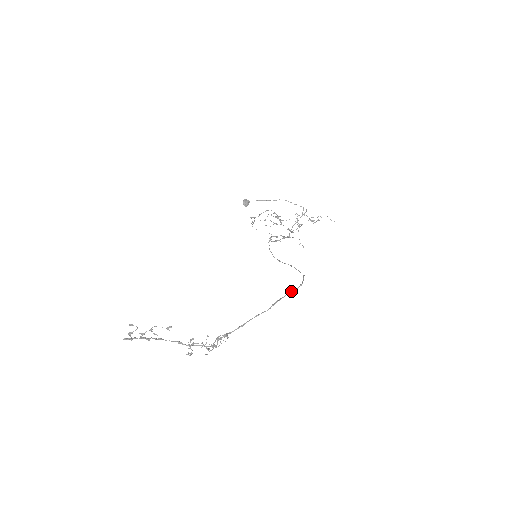
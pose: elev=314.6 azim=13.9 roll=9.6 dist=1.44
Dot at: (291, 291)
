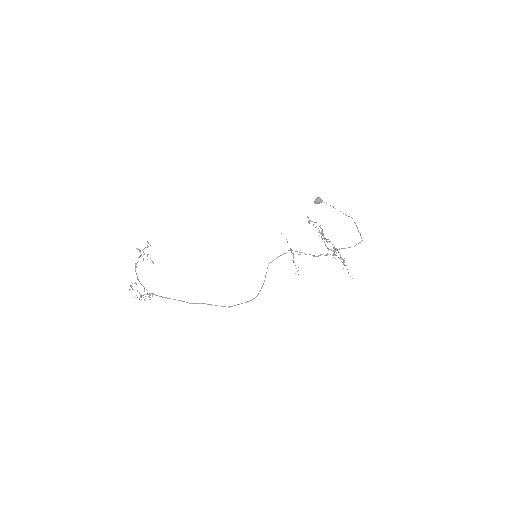
Dot at: (217, 305)
